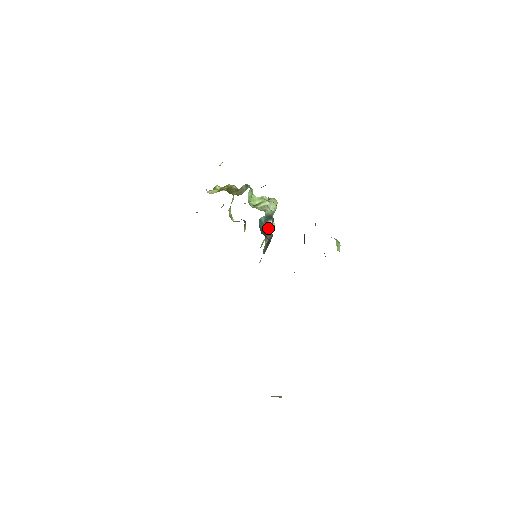
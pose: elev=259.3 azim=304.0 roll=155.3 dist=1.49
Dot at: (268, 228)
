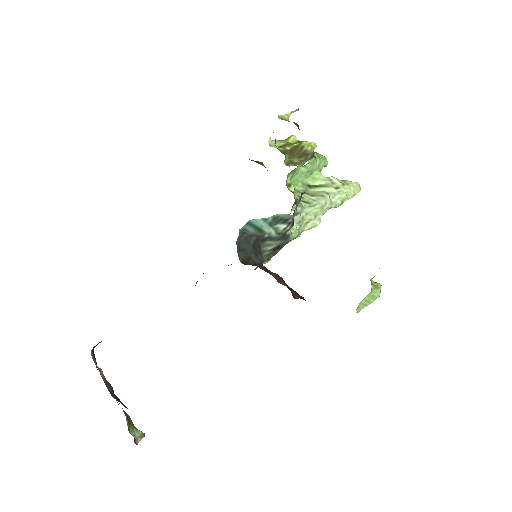
Dot at: (275, 233)
